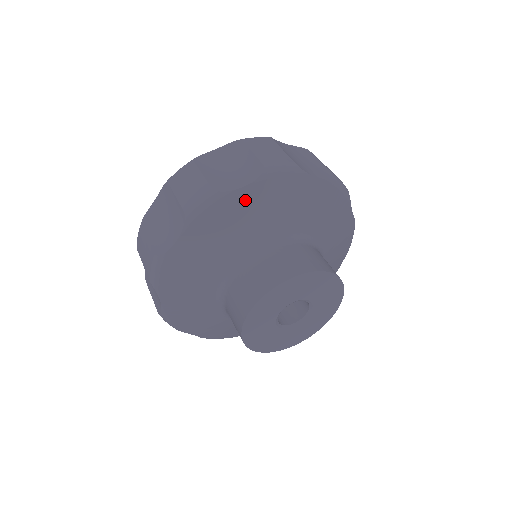
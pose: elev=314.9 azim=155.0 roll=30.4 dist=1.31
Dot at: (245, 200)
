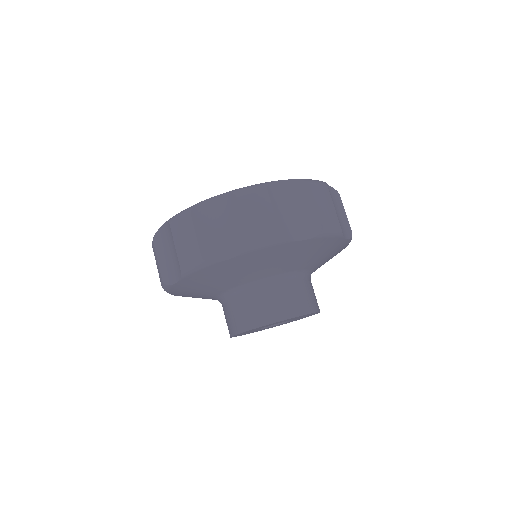
Dot at: (297, 248)
